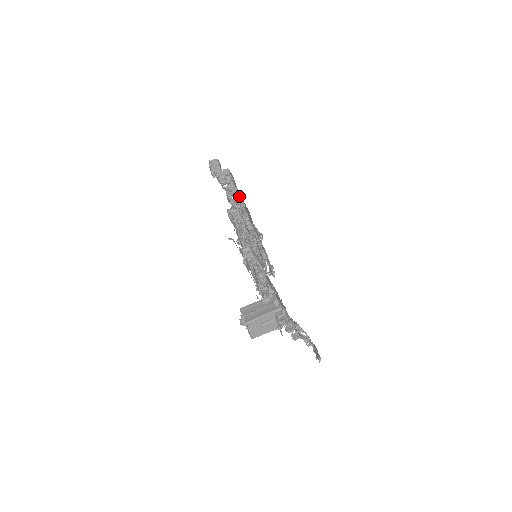
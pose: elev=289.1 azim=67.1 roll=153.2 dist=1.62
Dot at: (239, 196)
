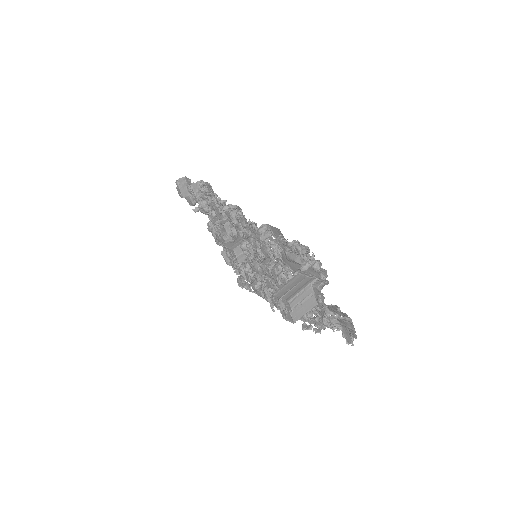
Dot at: occluded
